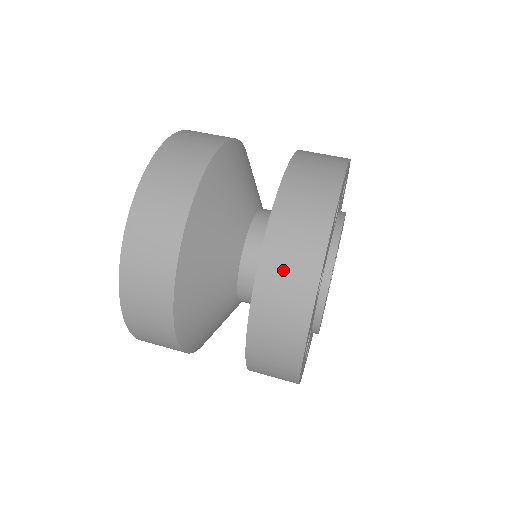
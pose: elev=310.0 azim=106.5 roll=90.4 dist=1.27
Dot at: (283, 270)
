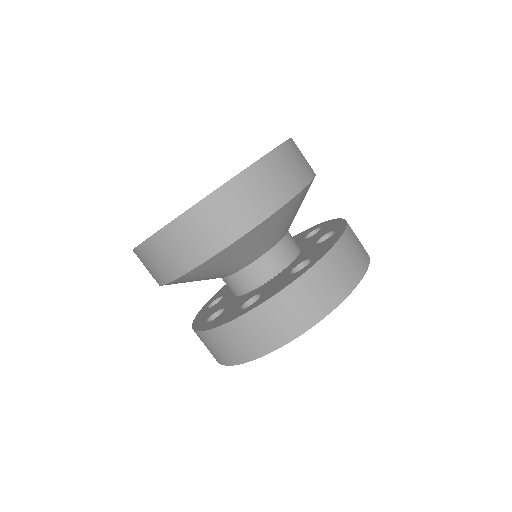
Dot at: (209, 346)
